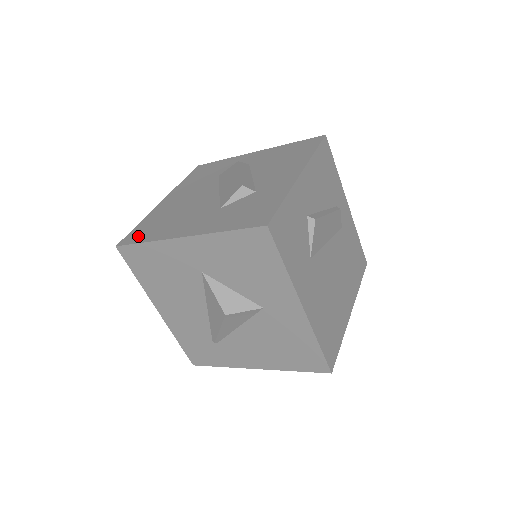
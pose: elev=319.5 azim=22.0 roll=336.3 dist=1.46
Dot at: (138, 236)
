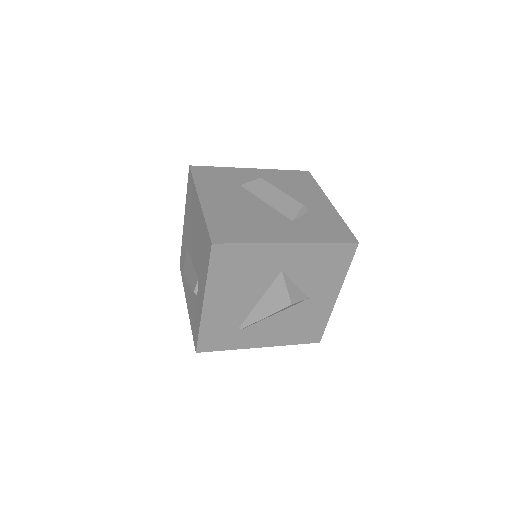
Dot at: (229, 236)
